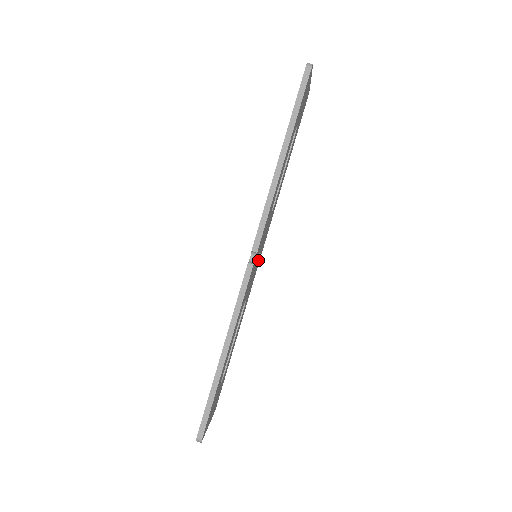
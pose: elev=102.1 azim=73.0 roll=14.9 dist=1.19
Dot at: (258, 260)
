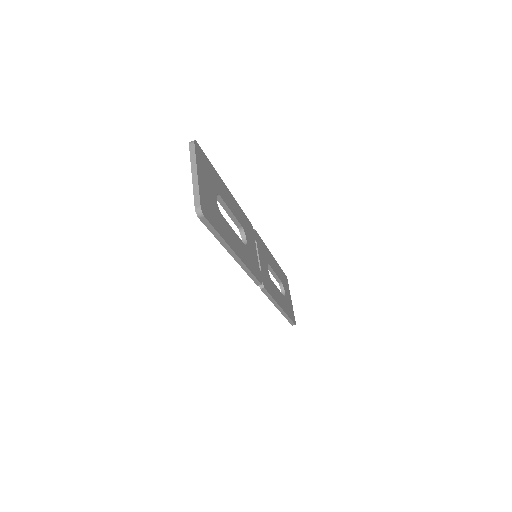
Dot at: (257, 244)
